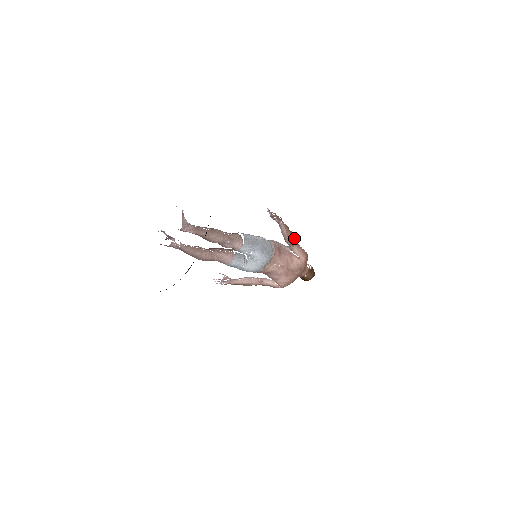
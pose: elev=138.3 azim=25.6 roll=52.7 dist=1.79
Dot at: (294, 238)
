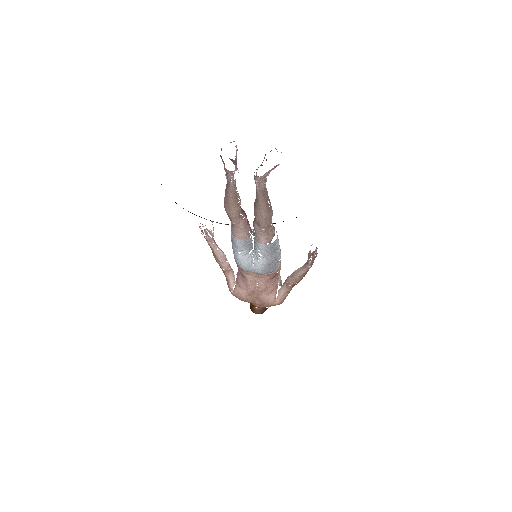
Dot at: (296, 284)
